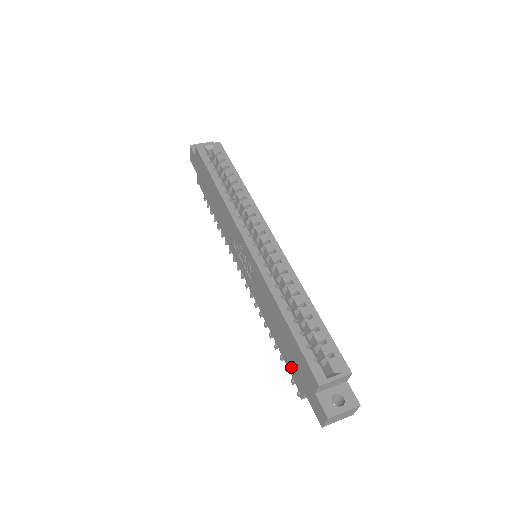
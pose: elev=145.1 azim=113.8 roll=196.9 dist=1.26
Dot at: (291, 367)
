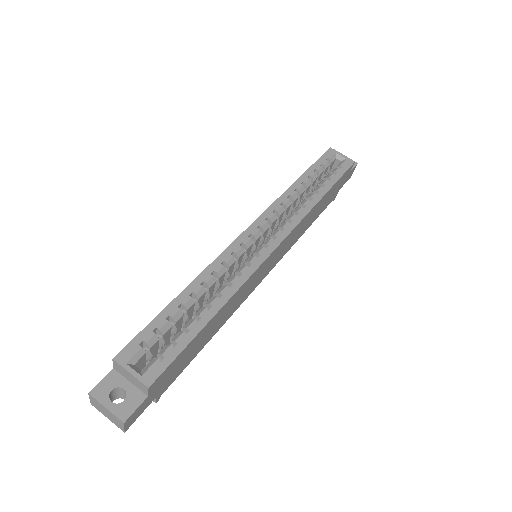
Dot at: occluded
